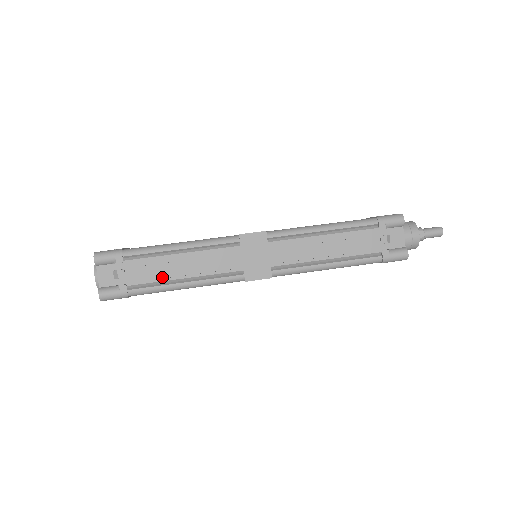
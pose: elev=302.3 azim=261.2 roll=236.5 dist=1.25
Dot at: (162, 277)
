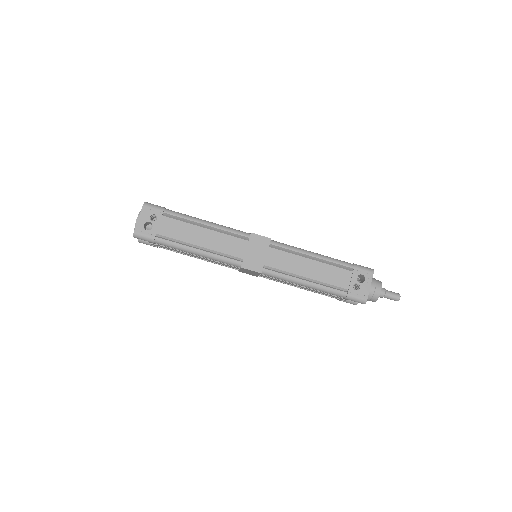
Dot at: occluded
